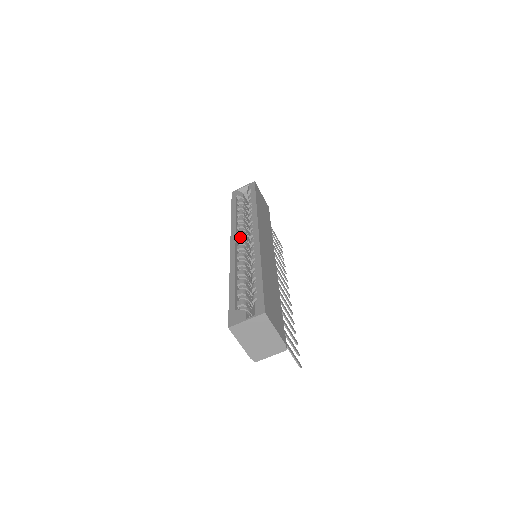
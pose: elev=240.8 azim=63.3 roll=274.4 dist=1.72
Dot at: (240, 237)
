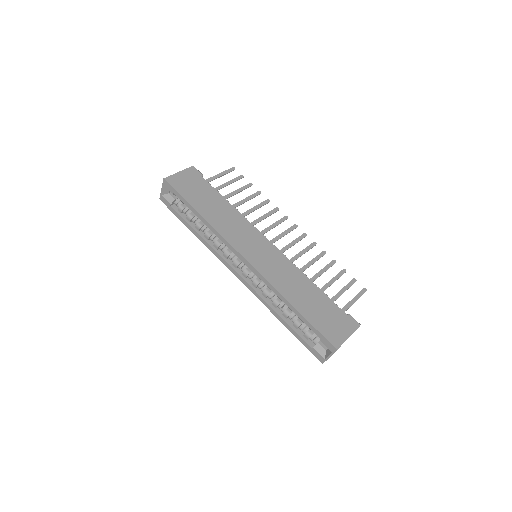
Dot at: (233, 263)
